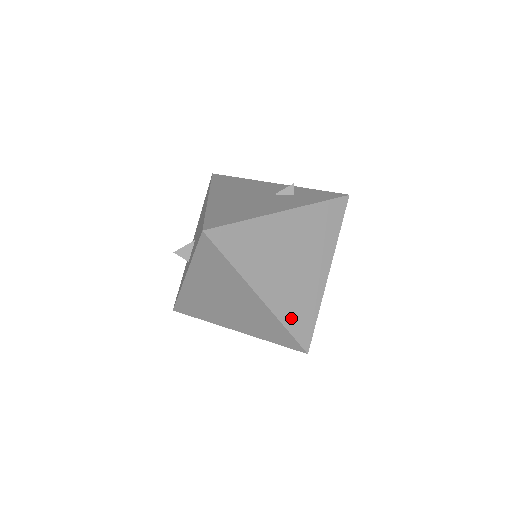
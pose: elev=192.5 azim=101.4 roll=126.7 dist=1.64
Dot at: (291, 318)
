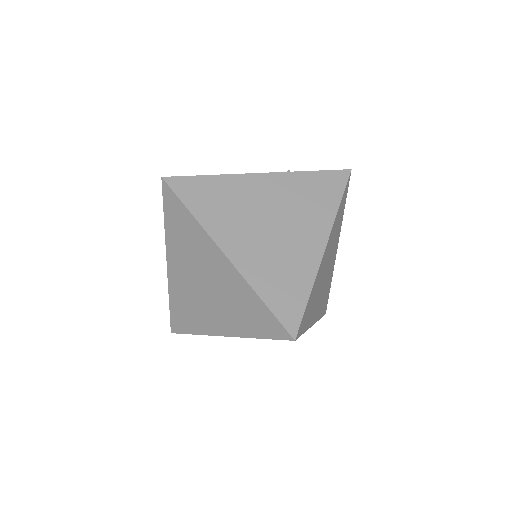
Dot at: (269, 288)
